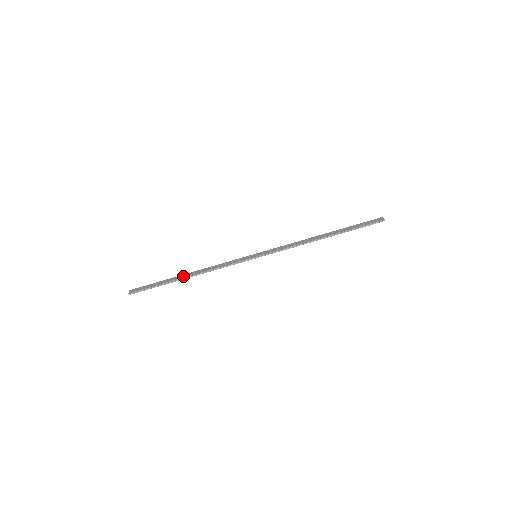
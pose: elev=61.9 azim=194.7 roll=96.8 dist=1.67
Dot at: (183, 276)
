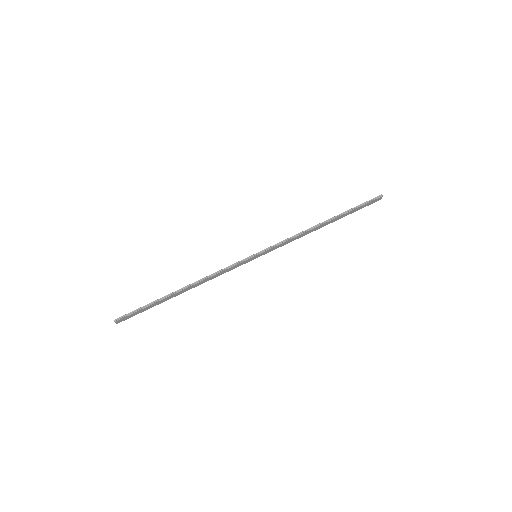
Dot at: (177, 291)
